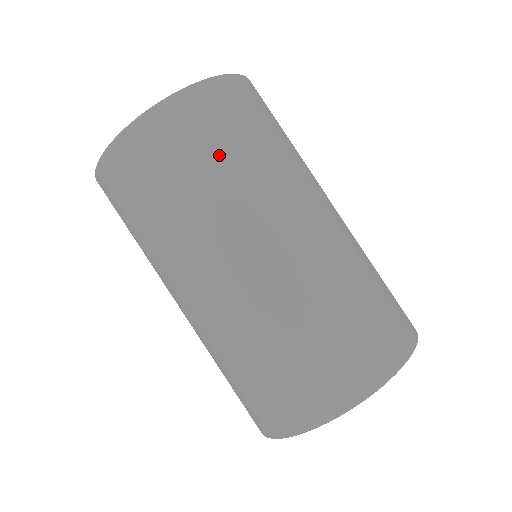
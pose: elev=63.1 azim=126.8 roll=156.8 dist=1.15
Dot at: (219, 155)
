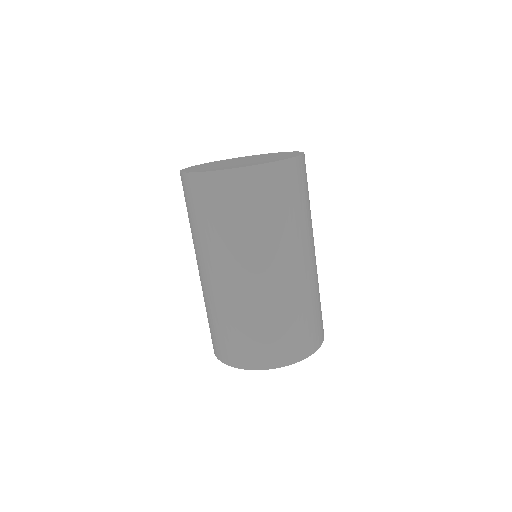
Dot at: (263, 213)
